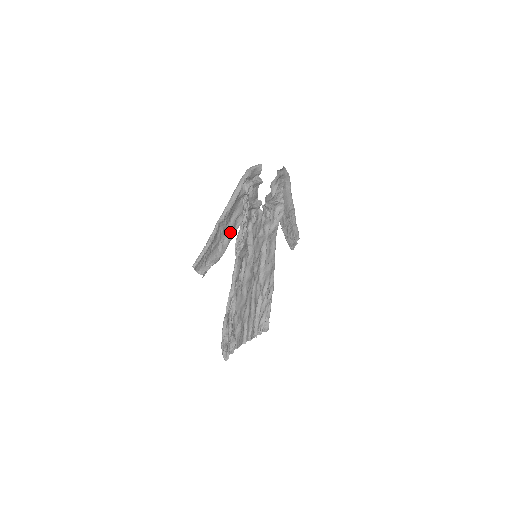
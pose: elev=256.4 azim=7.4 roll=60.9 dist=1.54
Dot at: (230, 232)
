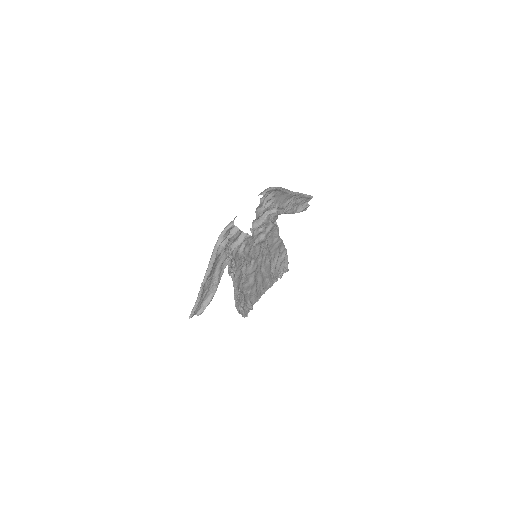
Dot at: (217, 278)
